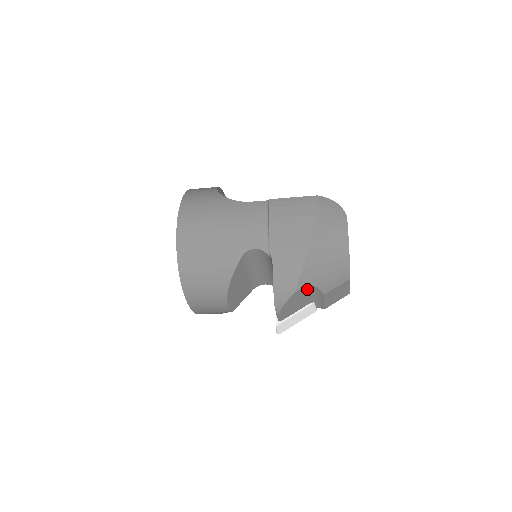
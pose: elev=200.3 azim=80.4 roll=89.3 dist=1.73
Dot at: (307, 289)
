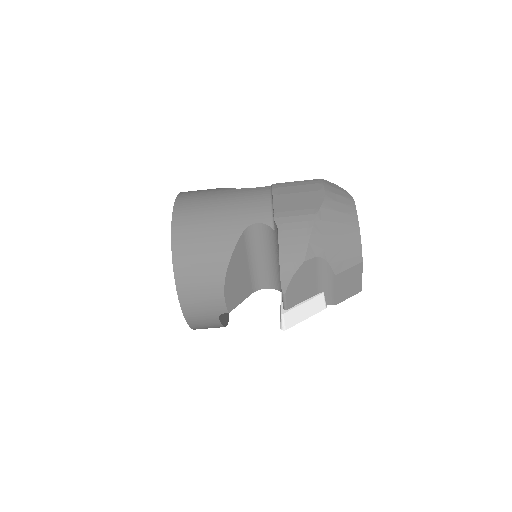
Dot at: (317, 264)
